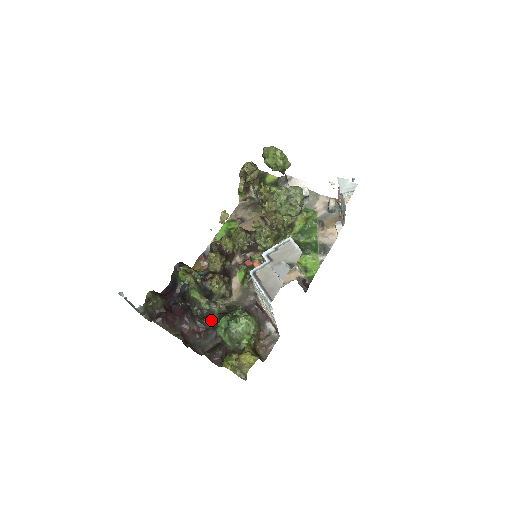
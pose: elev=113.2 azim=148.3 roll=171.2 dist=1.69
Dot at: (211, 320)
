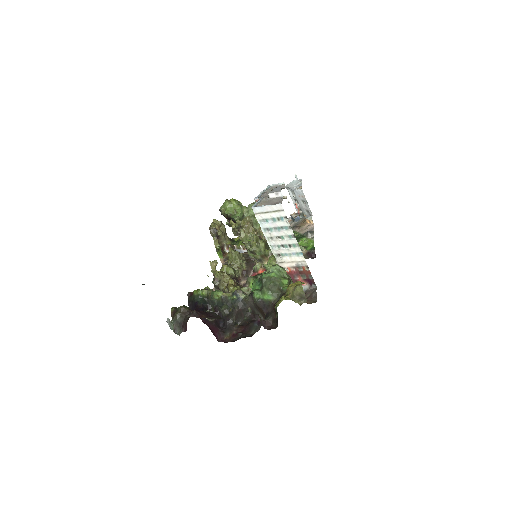
Dot at: (246, 319)
